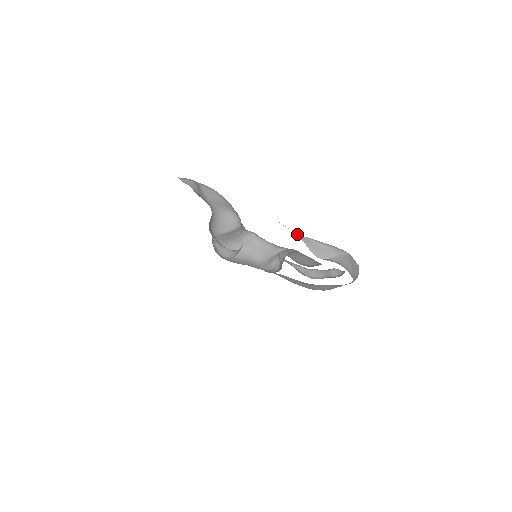
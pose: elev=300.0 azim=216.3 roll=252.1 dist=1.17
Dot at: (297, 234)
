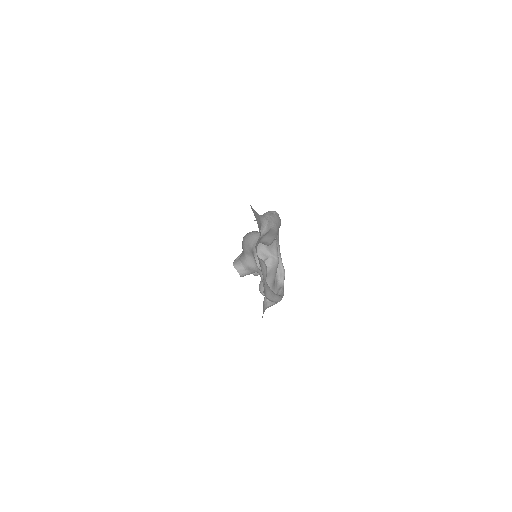
Dot at: (266, 296)
